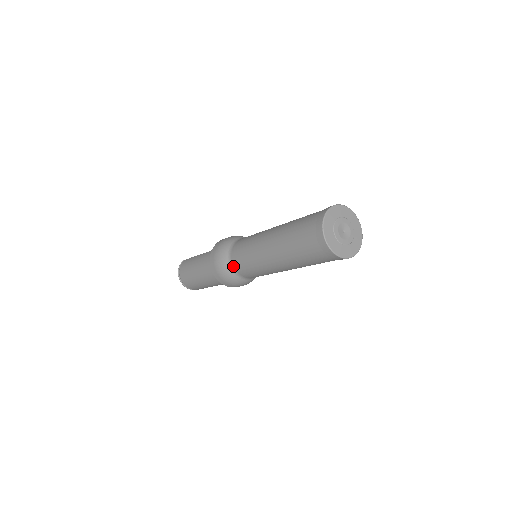
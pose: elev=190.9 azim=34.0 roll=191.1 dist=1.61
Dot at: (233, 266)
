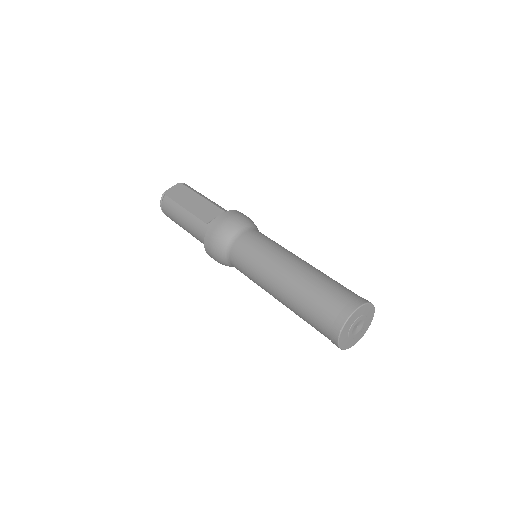
Dot at: occluded
